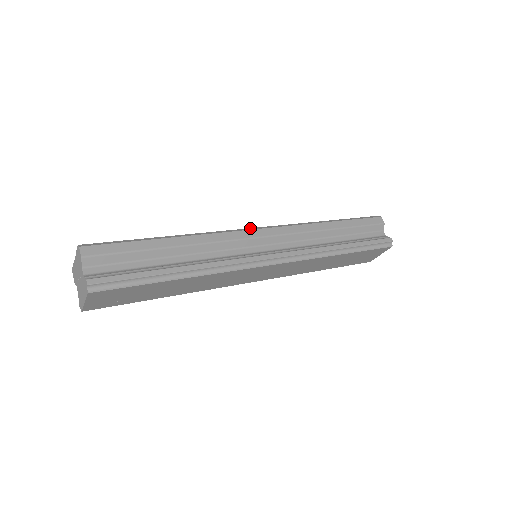
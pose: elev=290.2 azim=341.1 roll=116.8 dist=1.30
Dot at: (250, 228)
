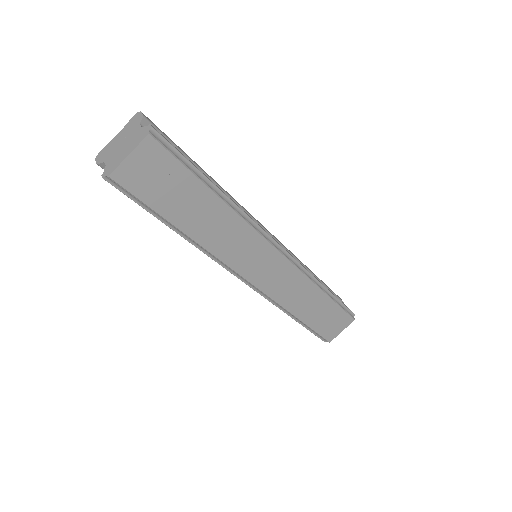
Dot at: occluded
